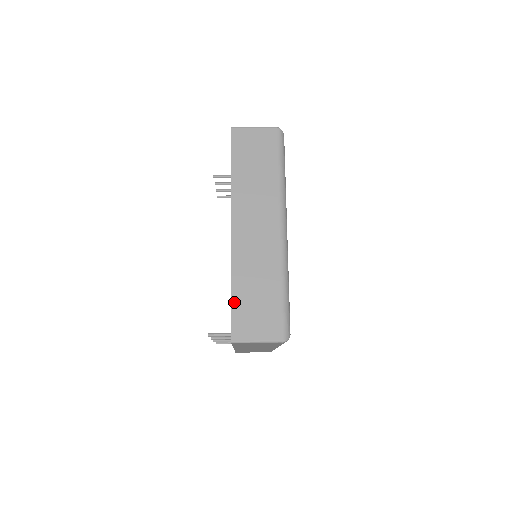
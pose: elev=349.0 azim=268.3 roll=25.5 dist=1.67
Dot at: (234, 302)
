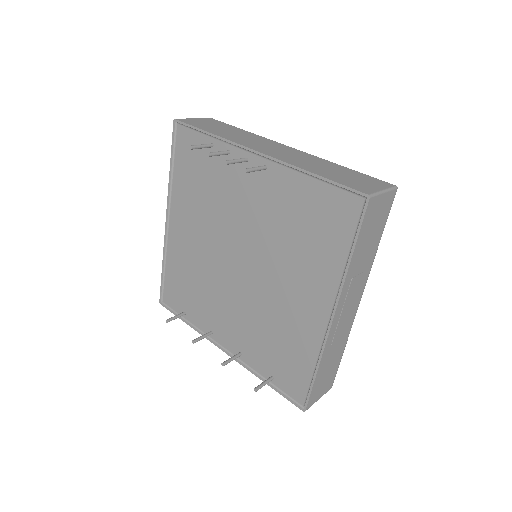
Dot at: (315, 382)
